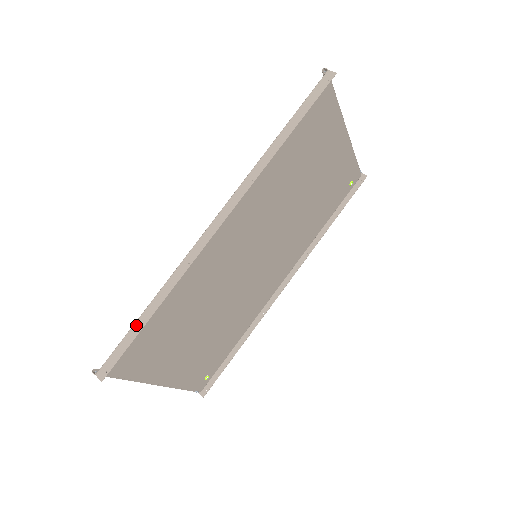
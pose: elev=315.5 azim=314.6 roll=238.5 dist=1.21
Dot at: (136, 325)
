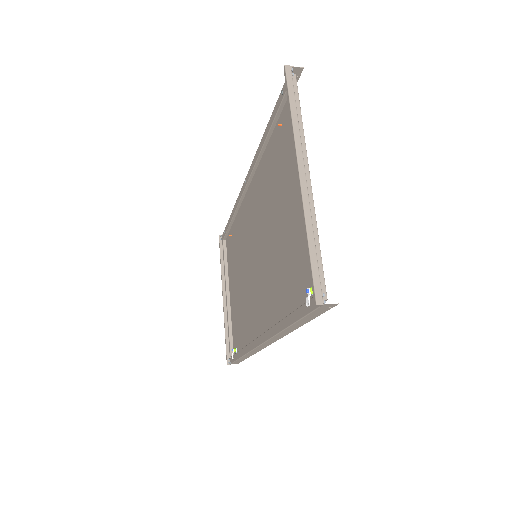
Dot at: occluded
